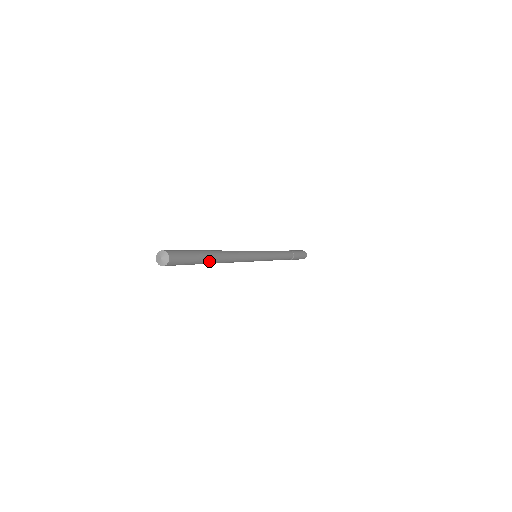
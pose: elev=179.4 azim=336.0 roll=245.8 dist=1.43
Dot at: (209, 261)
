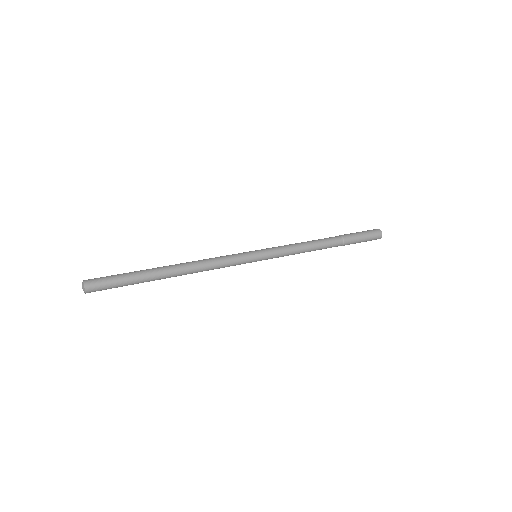
Dot at: (154, 277)
